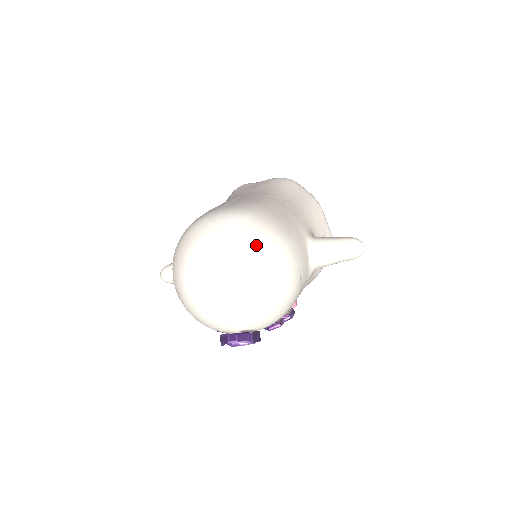
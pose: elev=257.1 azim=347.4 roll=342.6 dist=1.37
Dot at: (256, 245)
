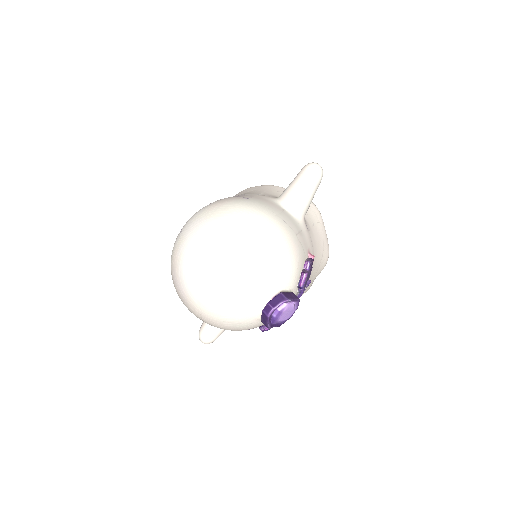
Dot at: (218, 217)
